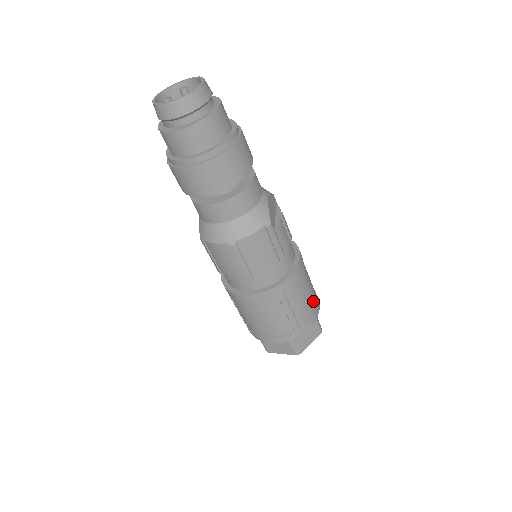
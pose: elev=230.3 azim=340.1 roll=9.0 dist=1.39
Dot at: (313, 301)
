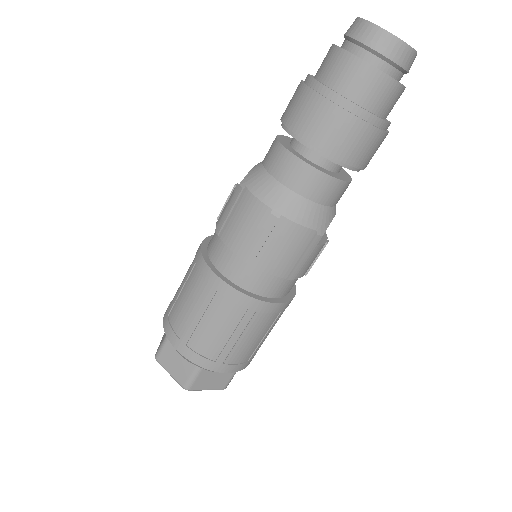
Dot at: (256, 350)
